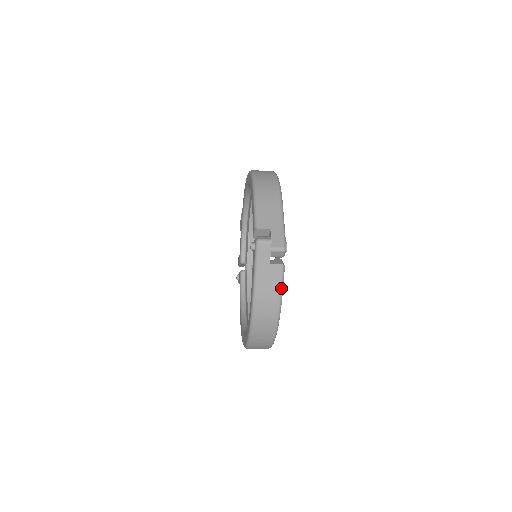
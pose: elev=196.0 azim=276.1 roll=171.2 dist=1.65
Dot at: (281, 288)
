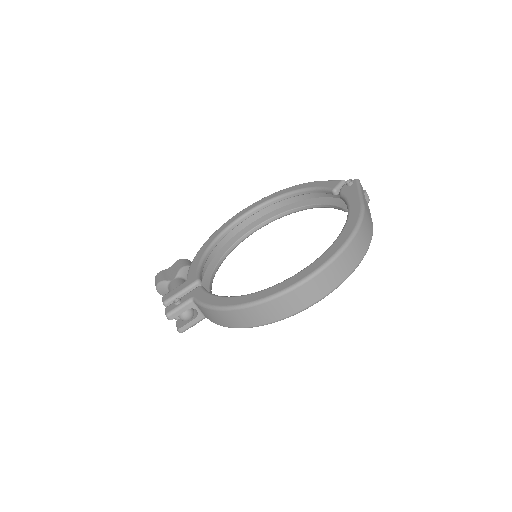
Dot at: occluded
